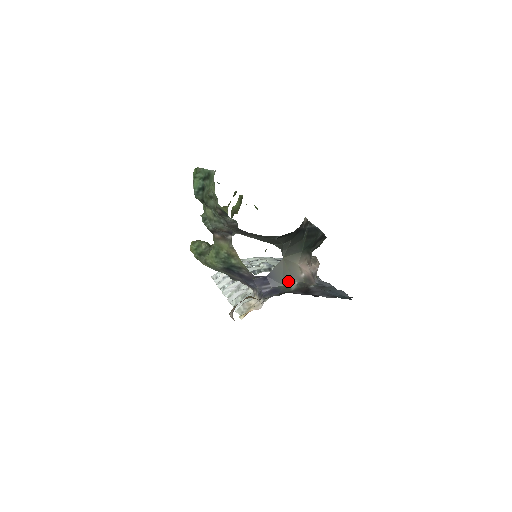
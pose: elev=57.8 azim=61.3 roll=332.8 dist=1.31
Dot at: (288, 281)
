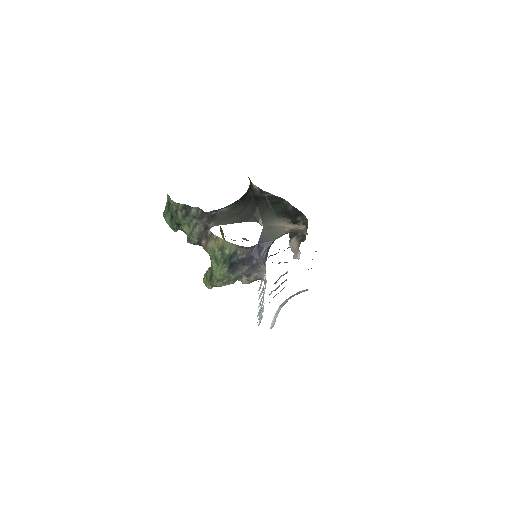
Dot at: (276, 237)
